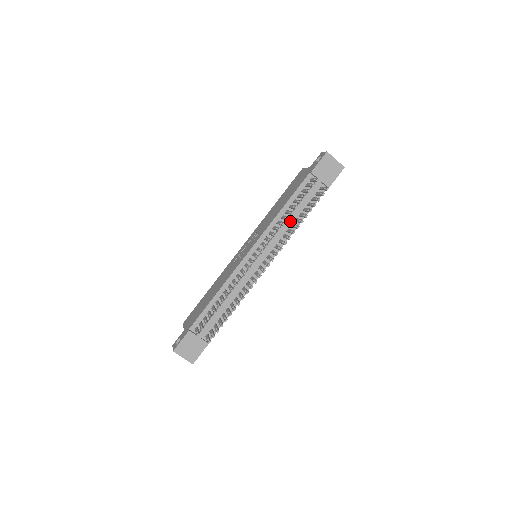
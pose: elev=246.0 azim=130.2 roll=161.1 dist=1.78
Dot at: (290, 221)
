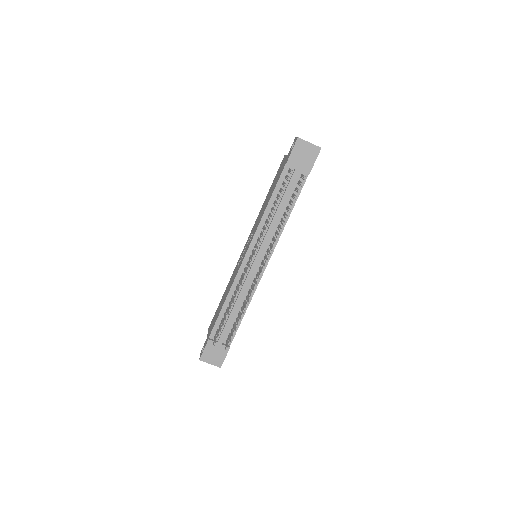
Dot at: (278, 217)
